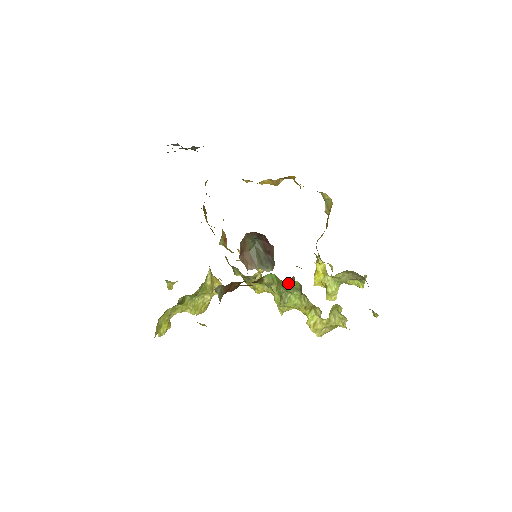
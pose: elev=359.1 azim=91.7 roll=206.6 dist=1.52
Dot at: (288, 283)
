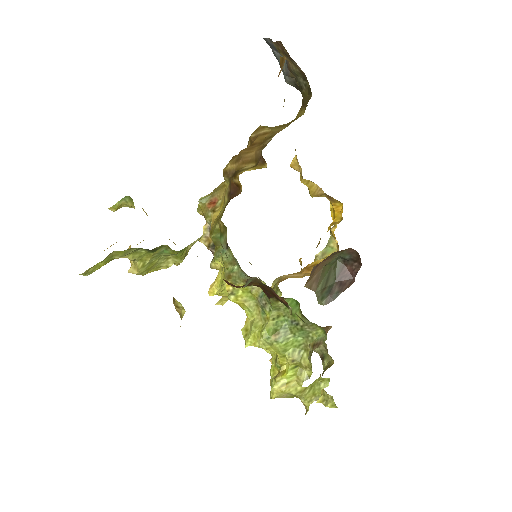
Dot at: (309, 325)
